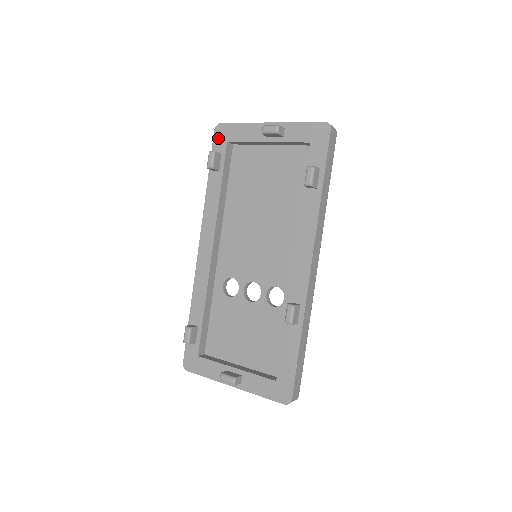
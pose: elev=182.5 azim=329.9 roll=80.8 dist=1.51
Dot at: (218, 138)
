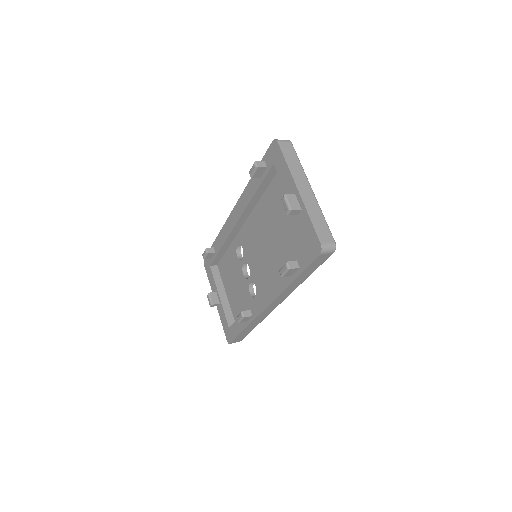
Dot at: (271, 152)
